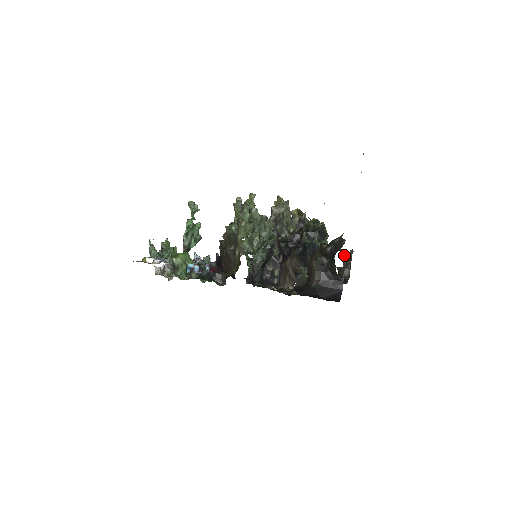
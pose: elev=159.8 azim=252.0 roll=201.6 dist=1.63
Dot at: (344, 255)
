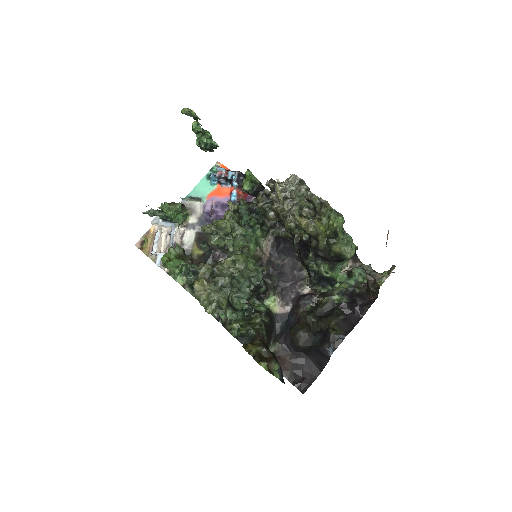
Dot at: (373, 277)
